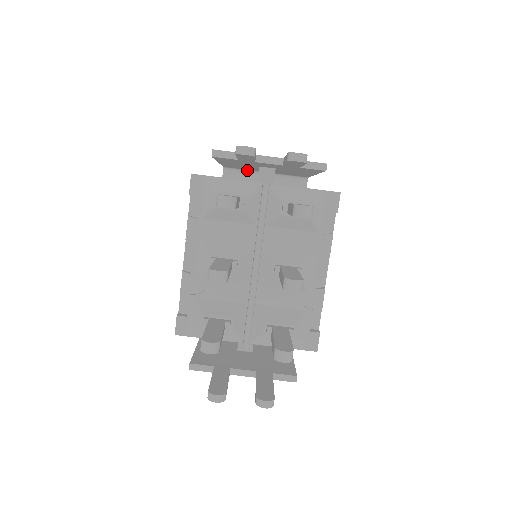
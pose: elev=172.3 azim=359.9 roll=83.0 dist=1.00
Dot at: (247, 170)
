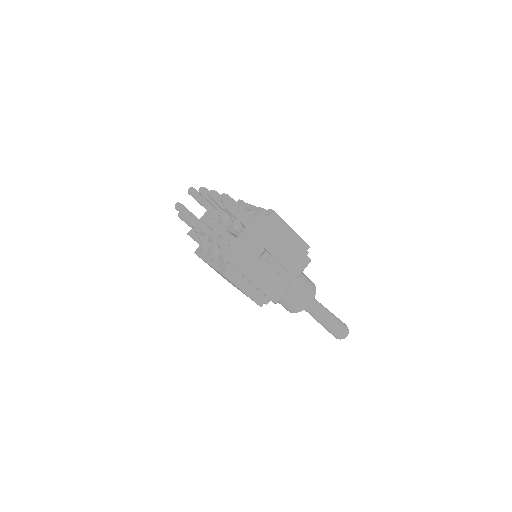
Dot at: occluded
